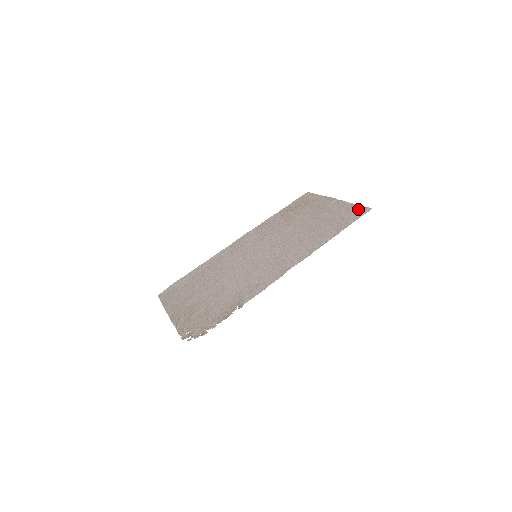
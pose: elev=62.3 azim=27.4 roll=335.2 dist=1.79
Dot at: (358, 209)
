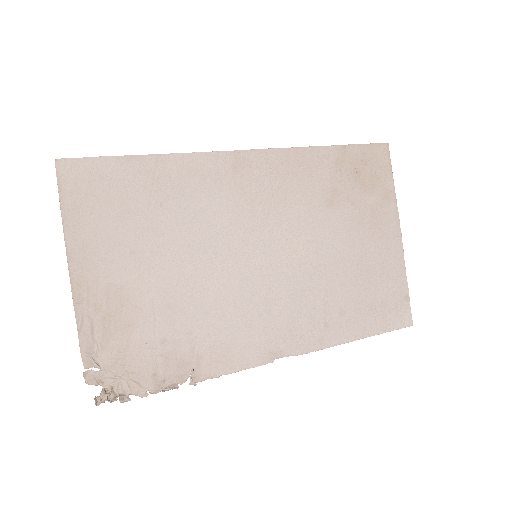
Dot at: (403, 305)
